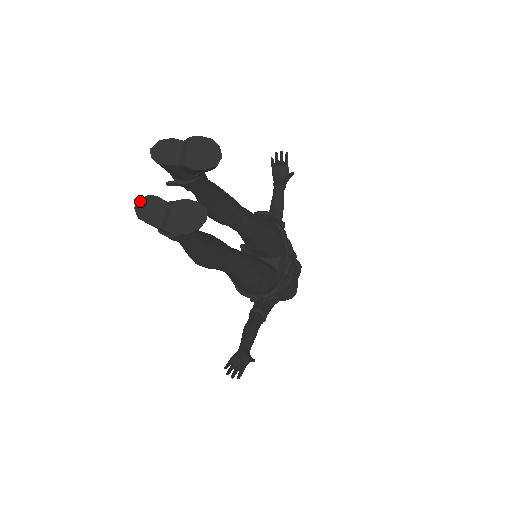
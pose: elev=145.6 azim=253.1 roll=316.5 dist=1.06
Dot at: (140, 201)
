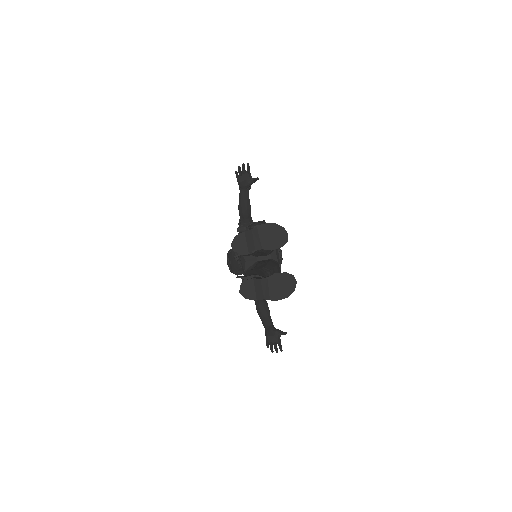
Dot at: (242, 286)
